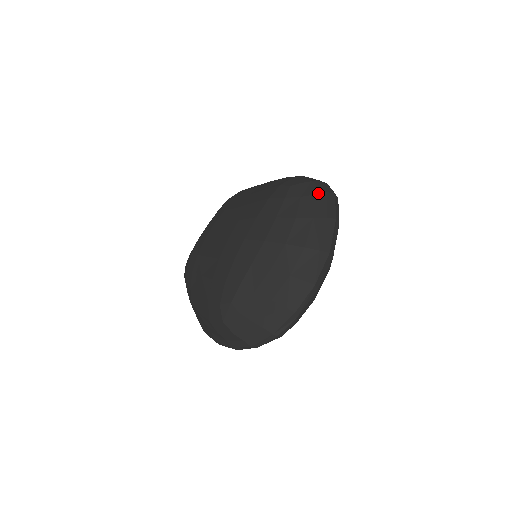
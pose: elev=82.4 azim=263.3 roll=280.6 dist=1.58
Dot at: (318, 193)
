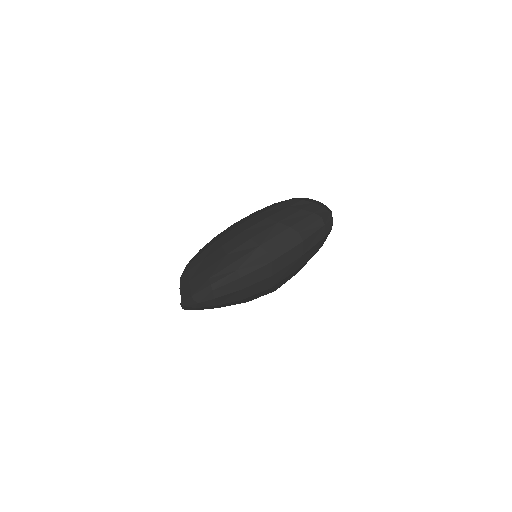
Dot at: (305, 210)
